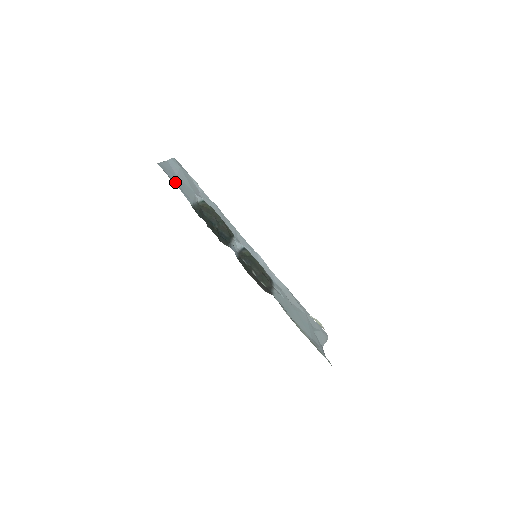
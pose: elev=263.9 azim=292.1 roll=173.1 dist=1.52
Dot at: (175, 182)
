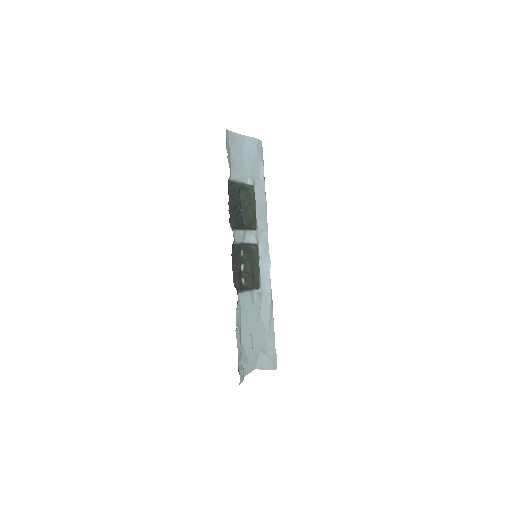
Dot at: (232, 154)
